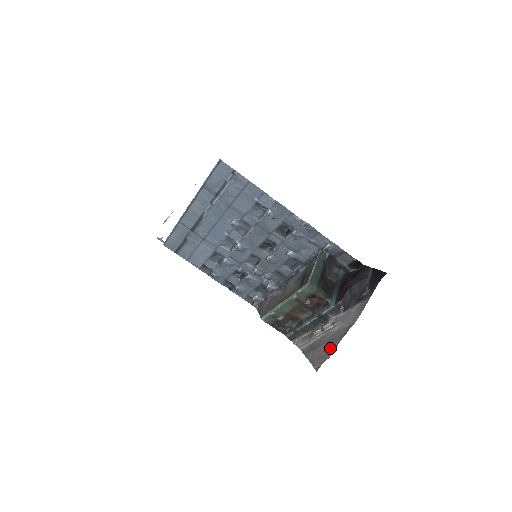
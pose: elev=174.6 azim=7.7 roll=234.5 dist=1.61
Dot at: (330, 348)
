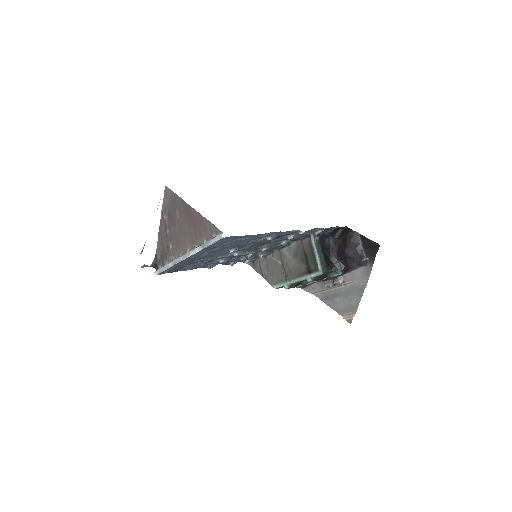
Dot at: (352, 304)
